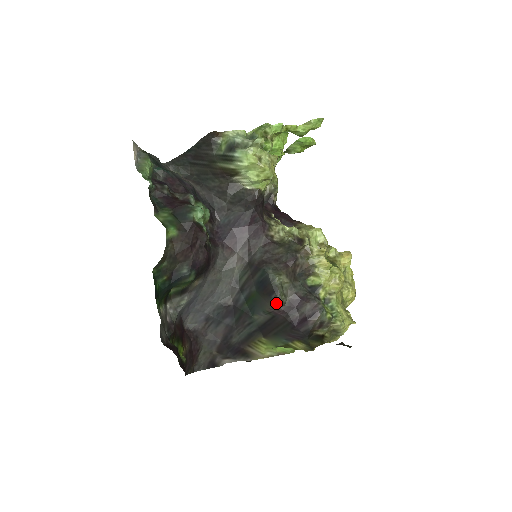
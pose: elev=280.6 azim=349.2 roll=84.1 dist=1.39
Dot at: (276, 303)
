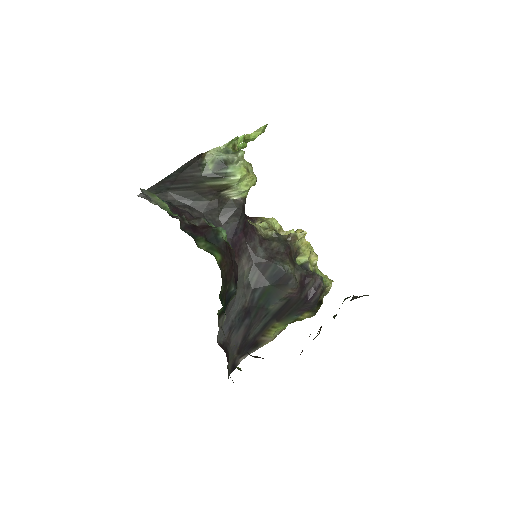
Dot at: (293, 288)
